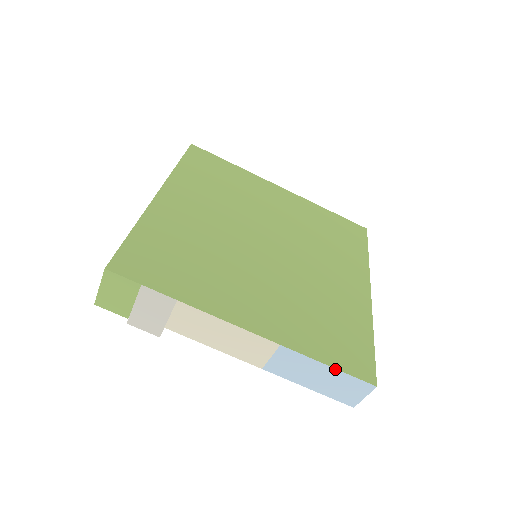
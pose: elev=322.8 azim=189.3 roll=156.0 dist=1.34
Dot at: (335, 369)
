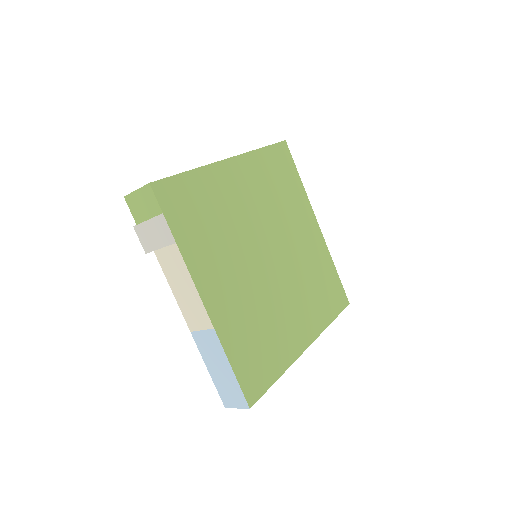
Dot at: (234, 374)
